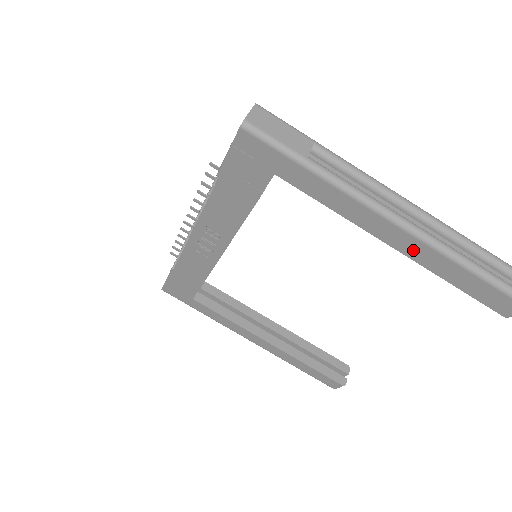
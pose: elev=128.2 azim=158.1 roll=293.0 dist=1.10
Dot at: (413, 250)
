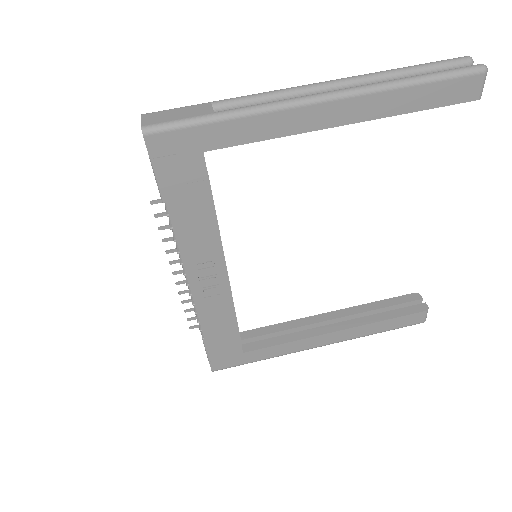
Dot at: (360, 111)
